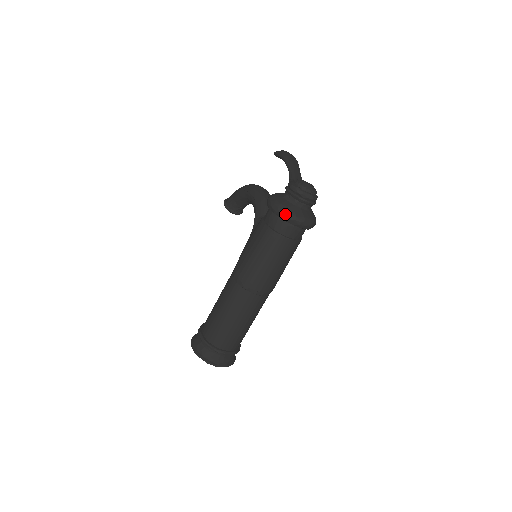
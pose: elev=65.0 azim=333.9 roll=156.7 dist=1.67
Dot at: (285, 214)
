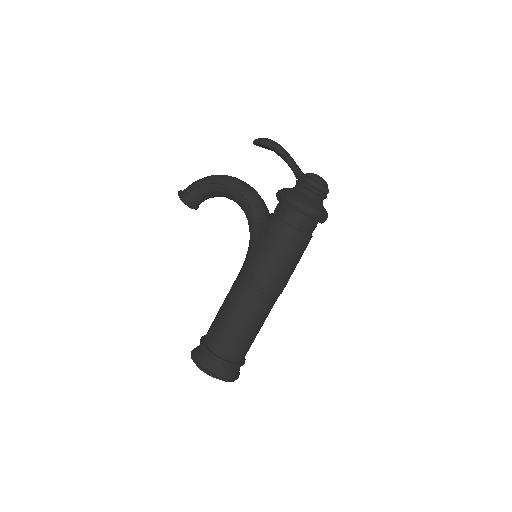
Dot at: (314, 213)
